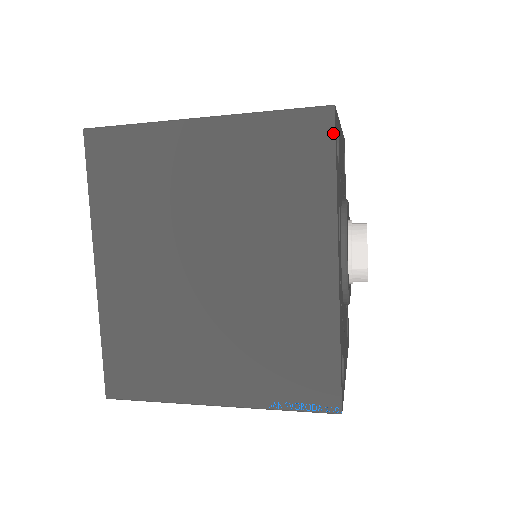
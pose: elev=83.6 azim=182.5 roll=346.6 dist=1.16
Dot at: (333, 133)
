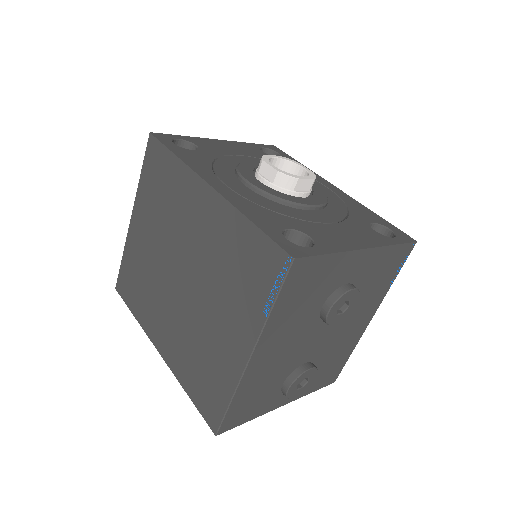
Dot at: (158, 142)
